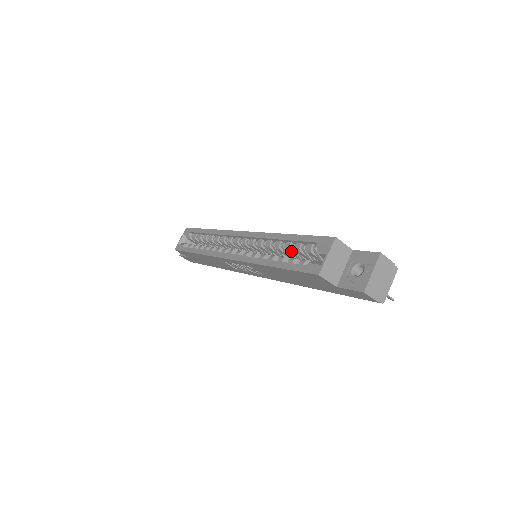
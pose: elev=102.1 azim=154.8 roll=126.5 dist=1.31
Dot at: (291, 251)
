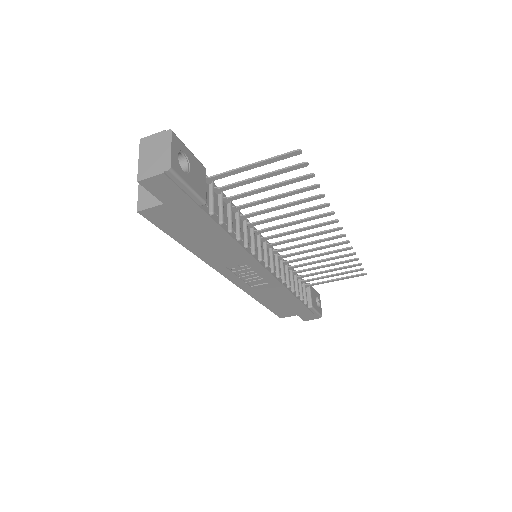
Dot at: occluded
